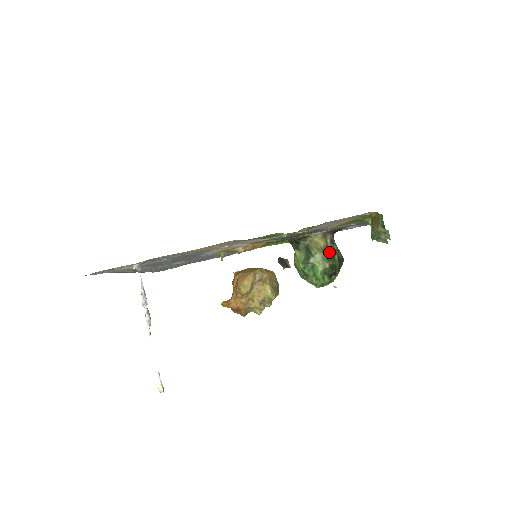
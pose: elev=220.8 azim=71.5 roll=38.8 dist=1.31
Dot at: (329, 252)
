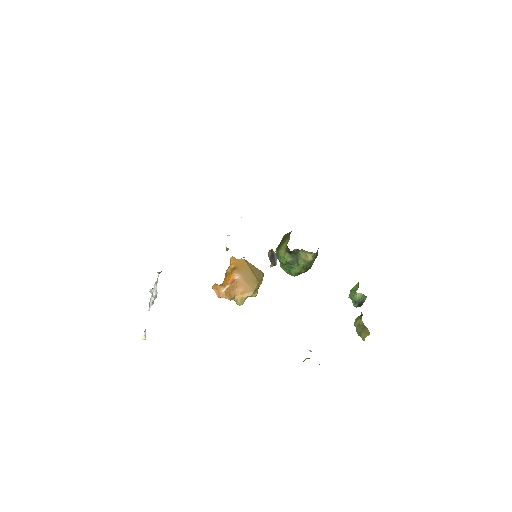
Dot at: occluded
